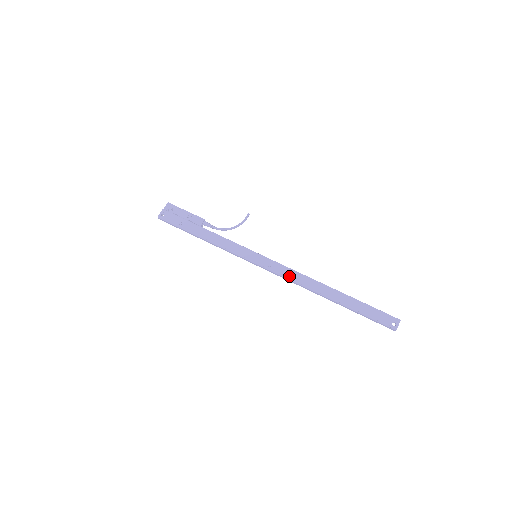
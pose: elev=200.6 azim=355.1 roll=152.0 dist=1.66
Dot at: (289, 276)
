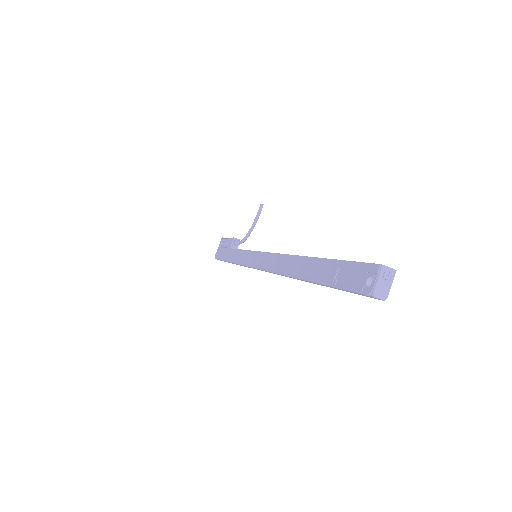
Dot at: (268, 266)
